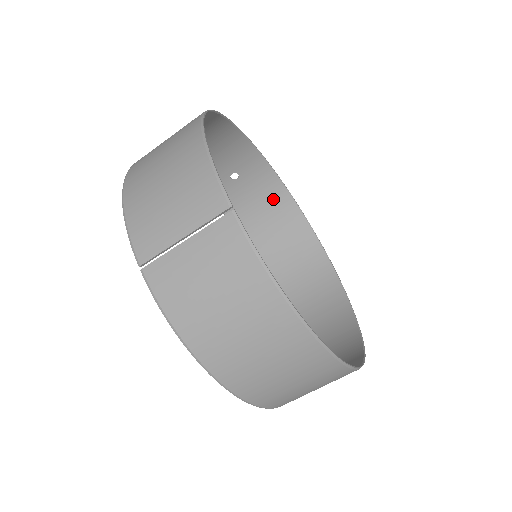
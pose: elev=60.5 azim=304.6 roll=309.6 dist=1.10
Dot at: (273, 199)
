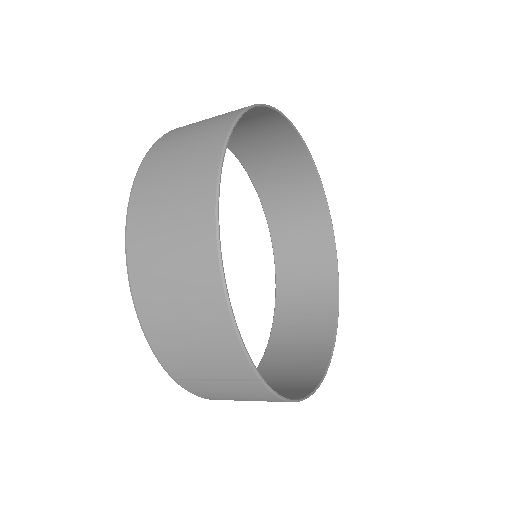
Dot at: (267, 124)
